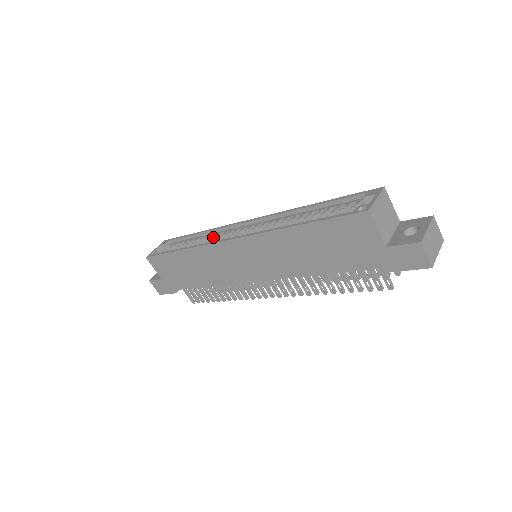
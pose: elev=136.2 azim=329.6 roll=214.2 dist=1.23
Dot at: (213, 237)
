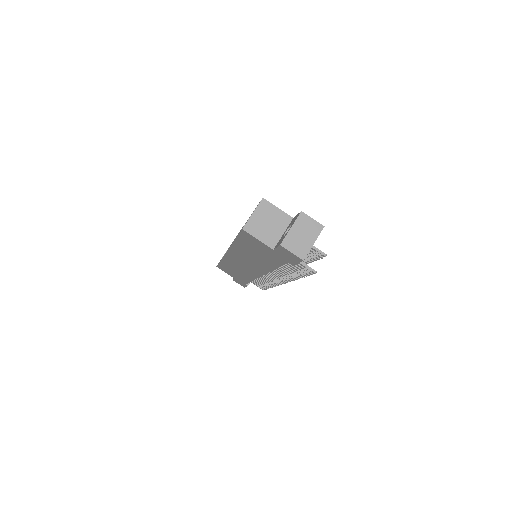
Dot at: occluded
